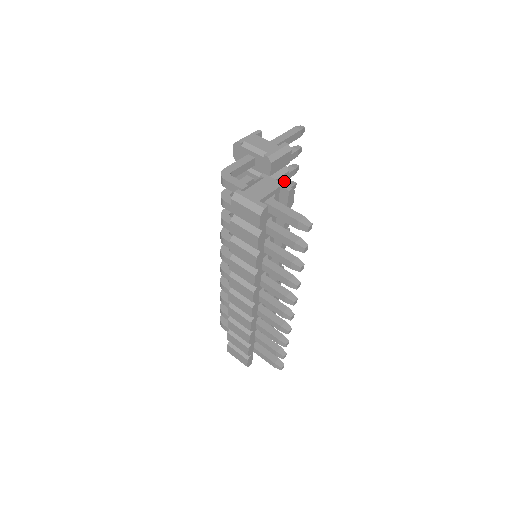
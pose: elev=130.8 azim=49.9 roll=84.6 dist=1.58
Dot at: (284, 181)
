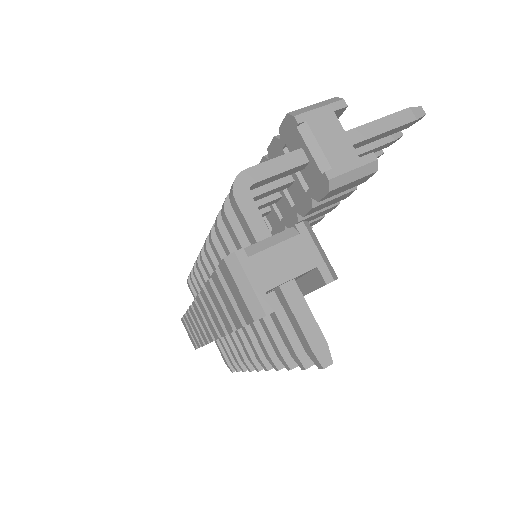
Dot at: (342, 198)
